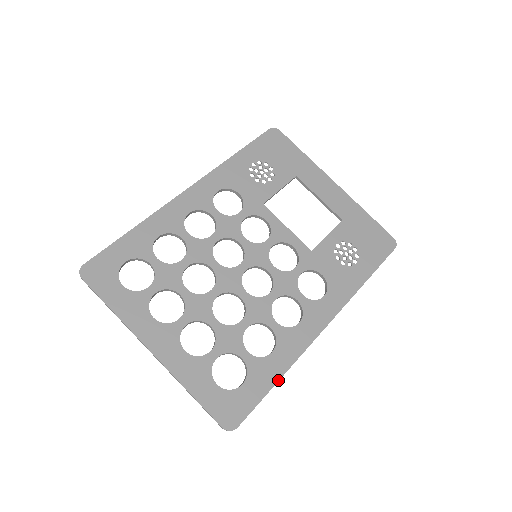
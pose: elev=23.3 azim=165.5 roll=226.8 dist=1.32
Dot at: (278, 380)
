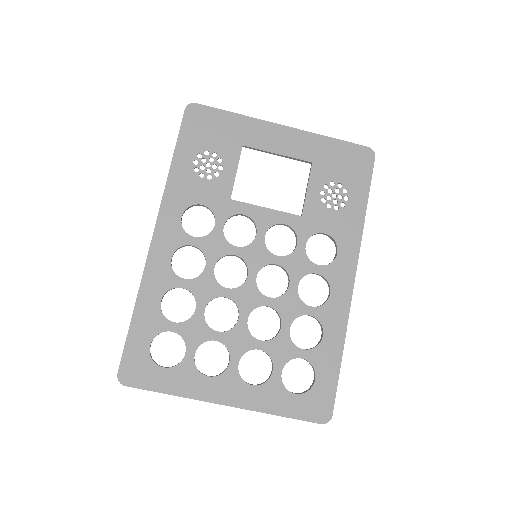
Dot at: (341, 356)
